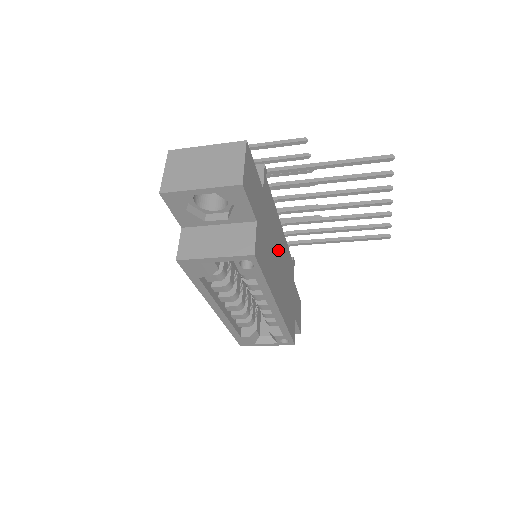
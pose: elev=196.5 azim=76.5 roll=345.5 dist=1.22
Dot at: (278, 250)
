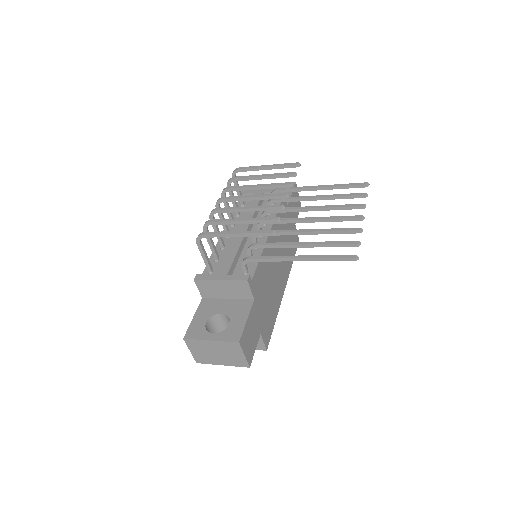
Dot at: (273, 264)
